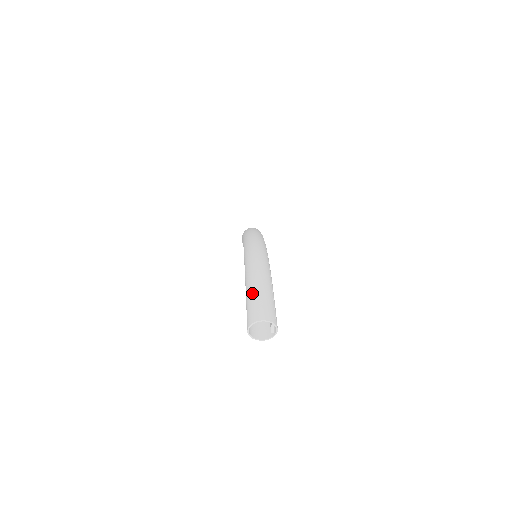
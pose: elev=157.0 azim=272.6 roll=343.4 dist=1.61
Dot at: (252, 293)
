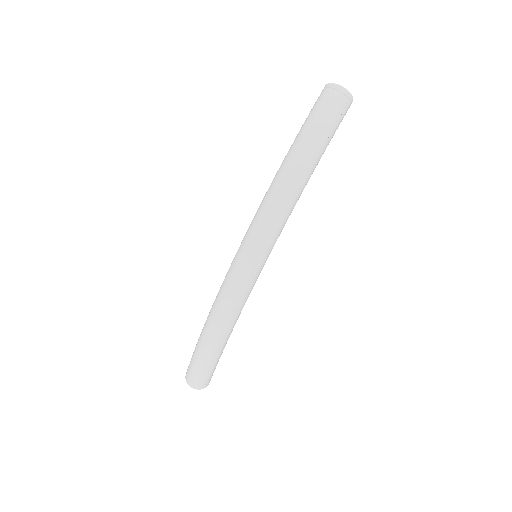
Dot at: (193, 361)
